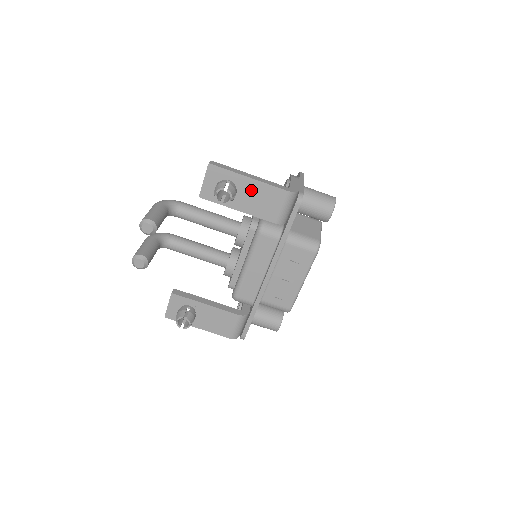
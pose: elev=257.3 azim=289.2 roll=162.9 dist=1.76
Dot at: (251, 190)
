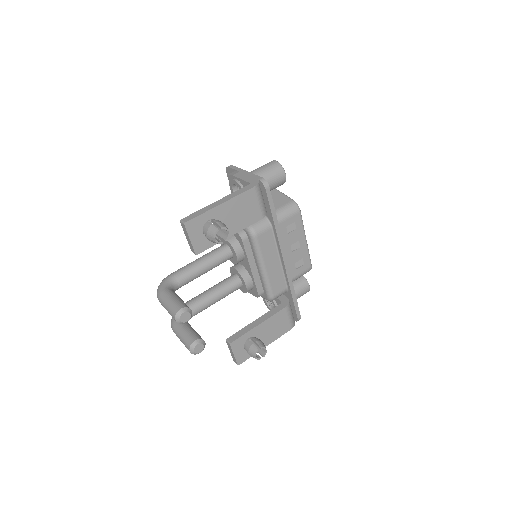
Dot at: (229, 212)
